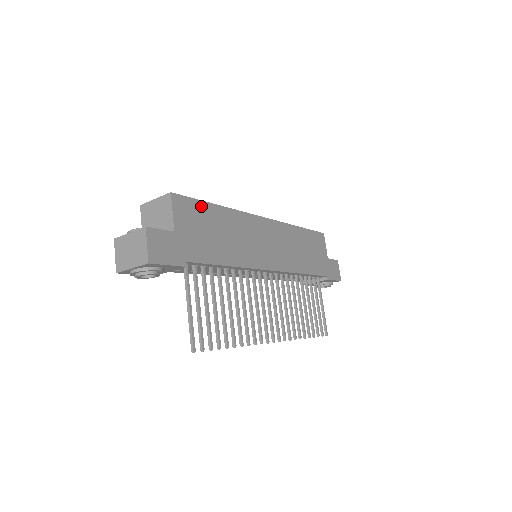
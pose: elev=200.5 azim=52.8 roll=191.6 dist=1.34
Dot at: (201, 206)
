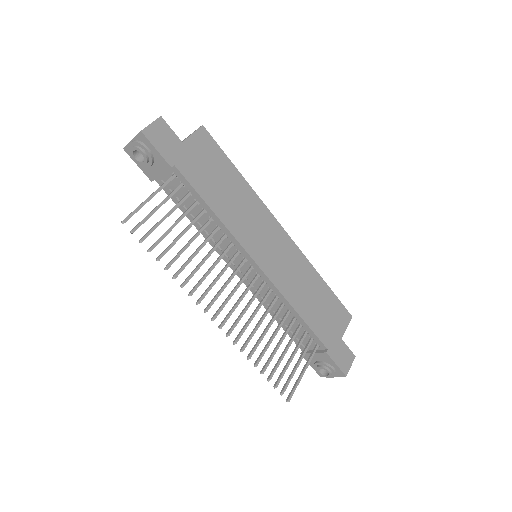
Dot at: (223, 157)
